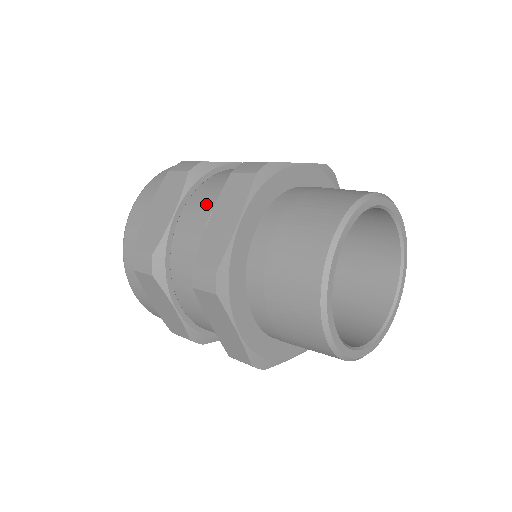
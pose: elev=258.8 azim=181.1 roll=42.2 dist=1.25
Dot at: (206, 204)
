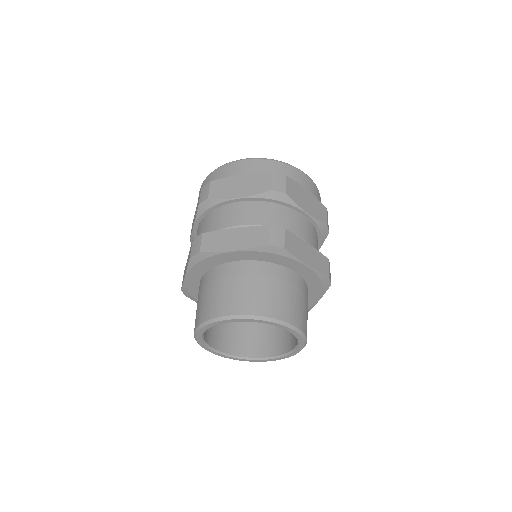
Dot at: occluded
